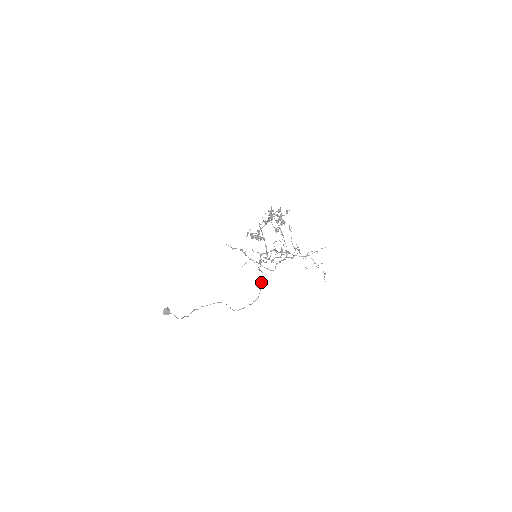
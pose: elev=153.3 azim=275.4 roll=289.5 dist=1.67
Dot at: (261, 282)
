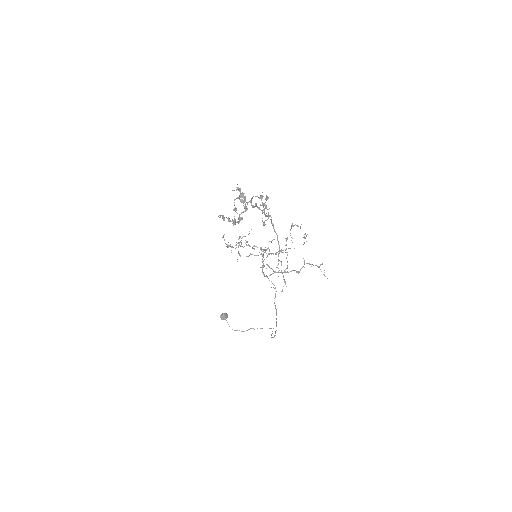
Dot at: (274, 298)
